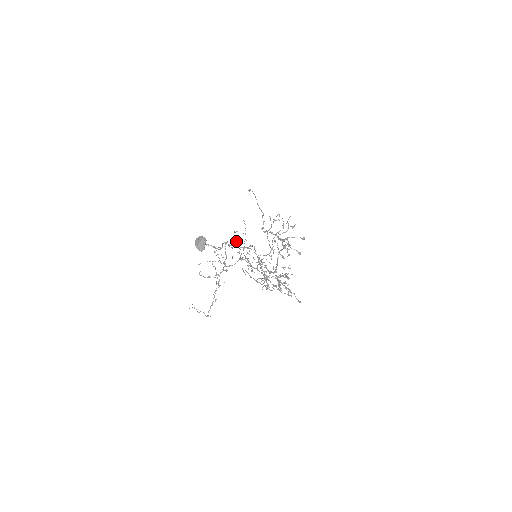
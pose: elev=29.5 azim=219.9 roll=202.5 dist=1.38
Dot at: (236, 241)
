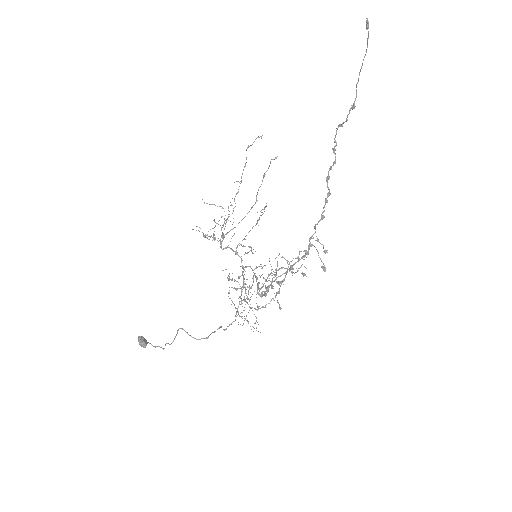
Dot at: (250, 209)
